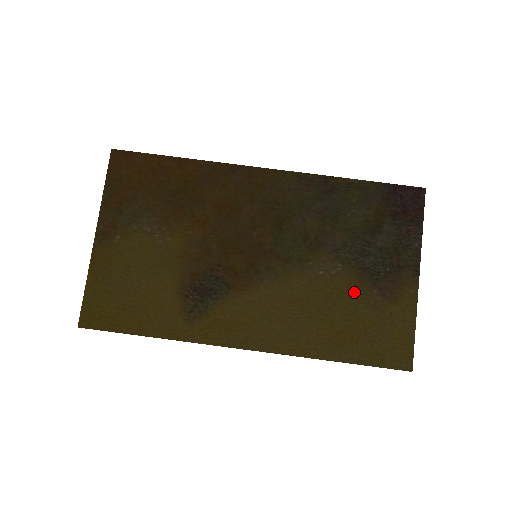
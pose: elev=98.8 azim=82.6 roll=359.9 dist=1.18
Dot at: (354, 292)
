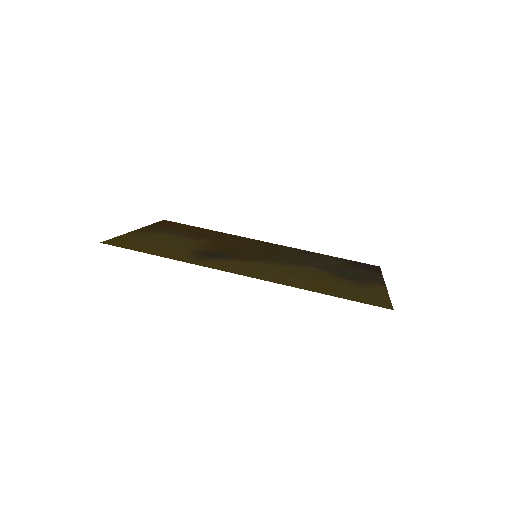
Dot at: (334, 278)
